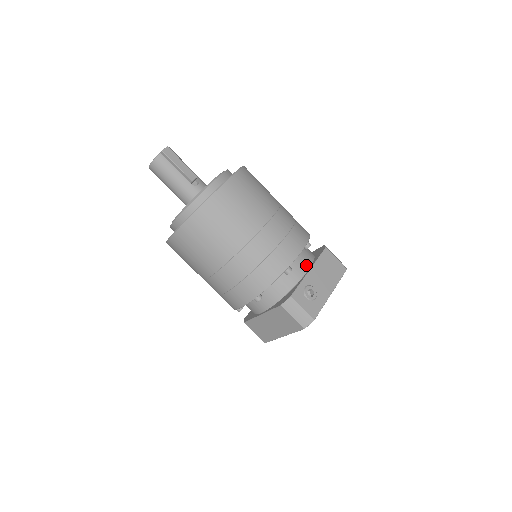
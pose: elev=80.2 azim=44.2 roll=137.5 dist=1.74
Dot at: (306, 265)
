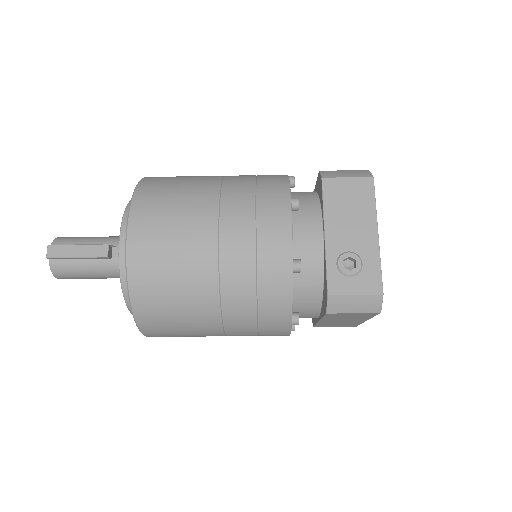
Dot at: (315, 230)
